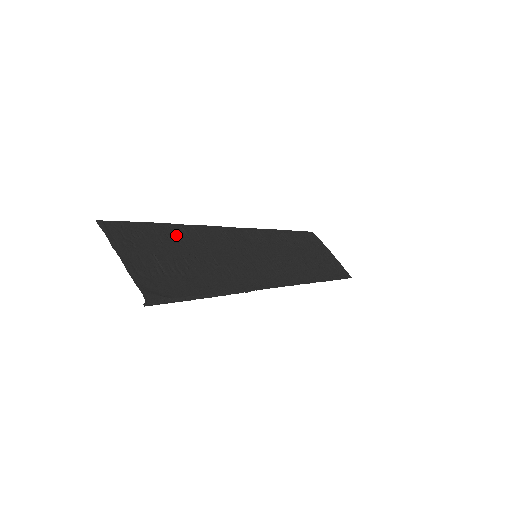
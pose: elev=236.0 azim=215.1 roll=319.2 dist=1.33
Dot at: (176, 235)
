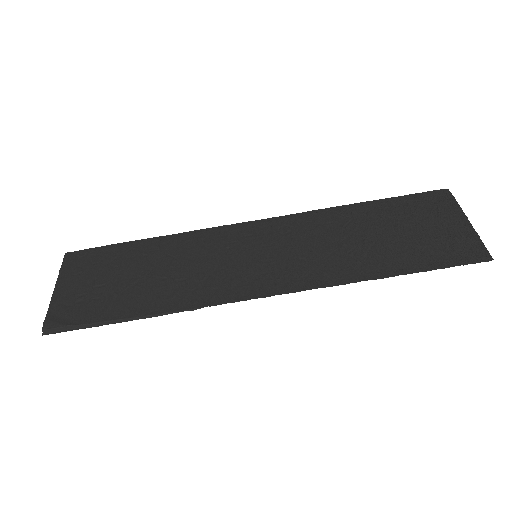
Dot at: (144, 251)
